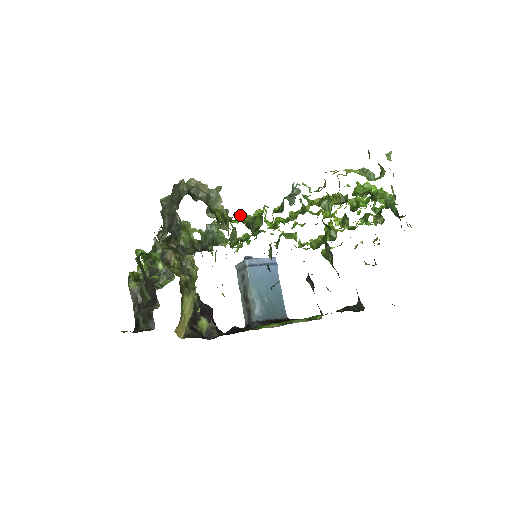
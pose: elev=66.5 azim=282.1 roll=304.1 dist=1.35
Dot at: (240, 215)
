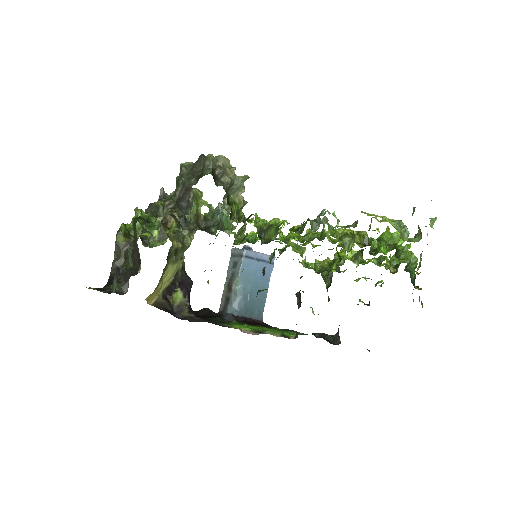
Dot at: (256, 217)
